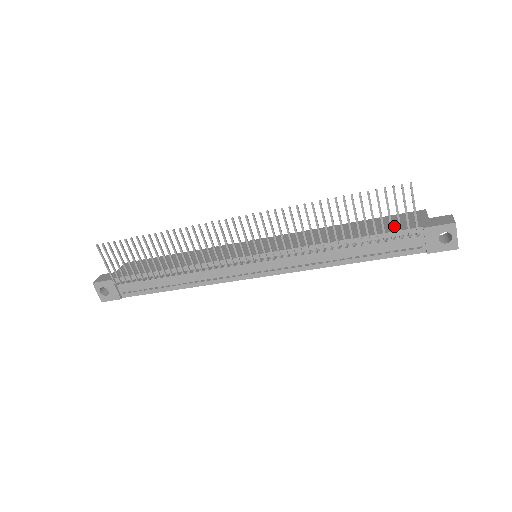
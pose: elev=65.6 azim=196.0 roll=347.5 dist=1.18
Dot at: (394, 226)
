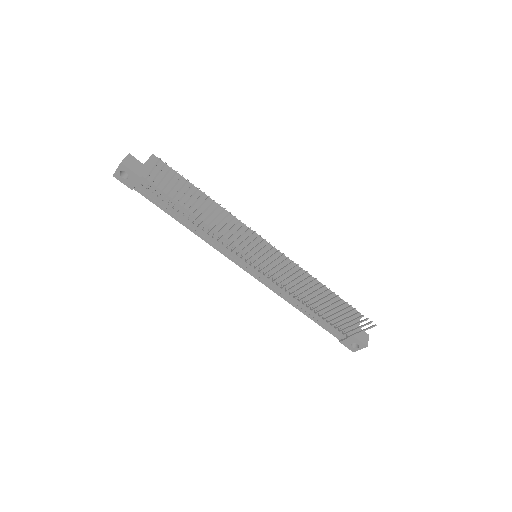
Dot at: (342, 317)
